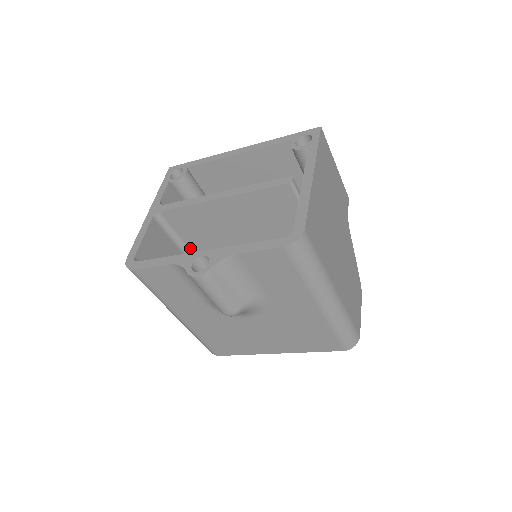
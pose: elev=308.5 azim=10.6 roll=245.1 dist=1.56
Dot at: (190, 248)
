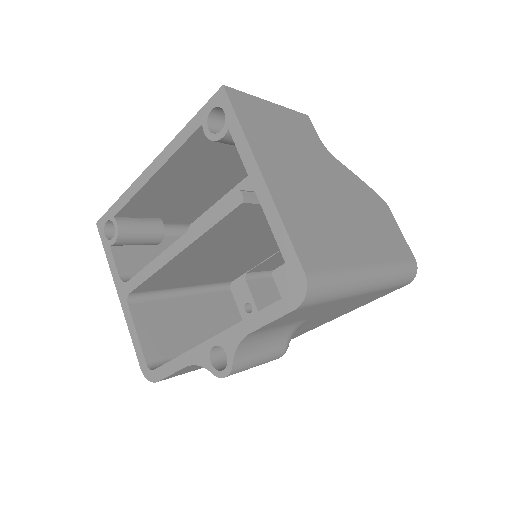
Dot at: (185, 286)
